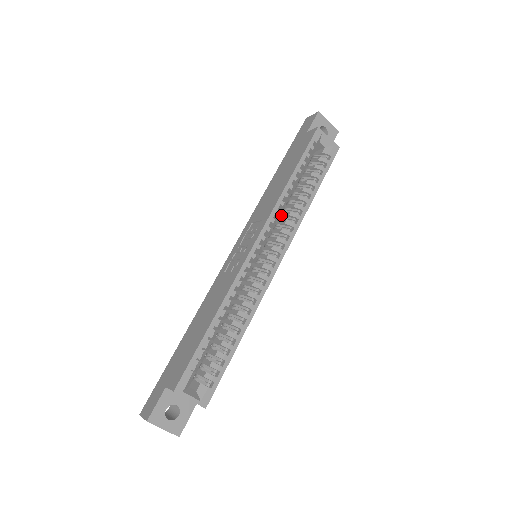
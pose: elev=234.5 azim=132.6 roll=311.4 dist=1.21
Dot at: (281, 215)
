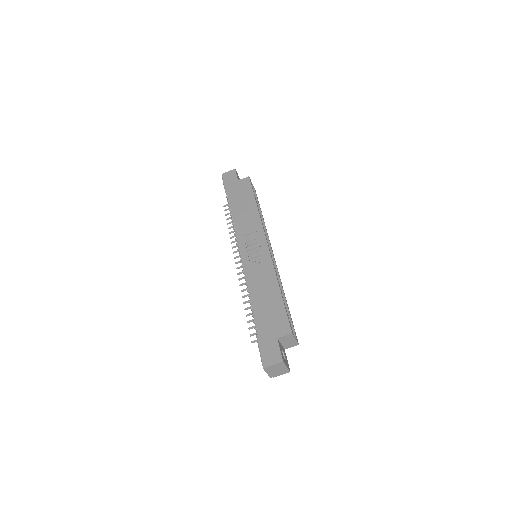
Dot at: occluded
